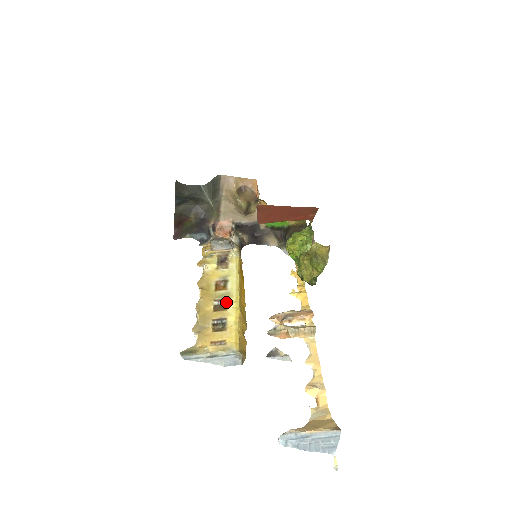
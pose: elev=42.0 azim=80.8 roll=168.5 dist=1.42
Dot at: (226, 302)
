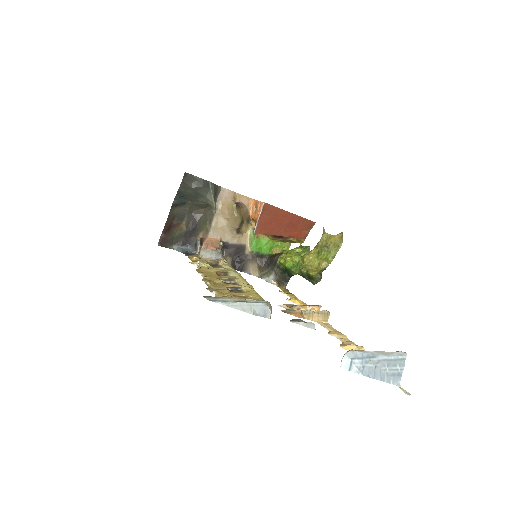
Dot at: (234, 281)
